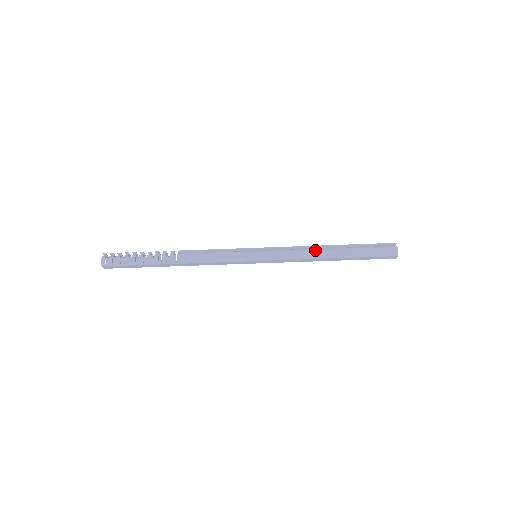
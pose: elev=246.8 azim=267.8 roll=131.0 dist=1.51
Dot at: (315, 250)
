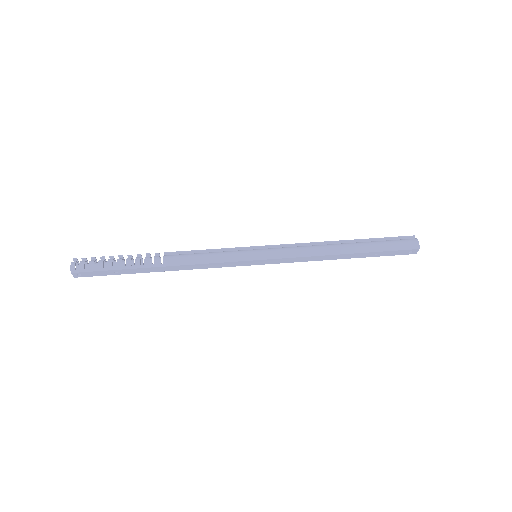
Dot at: (324, 245)
